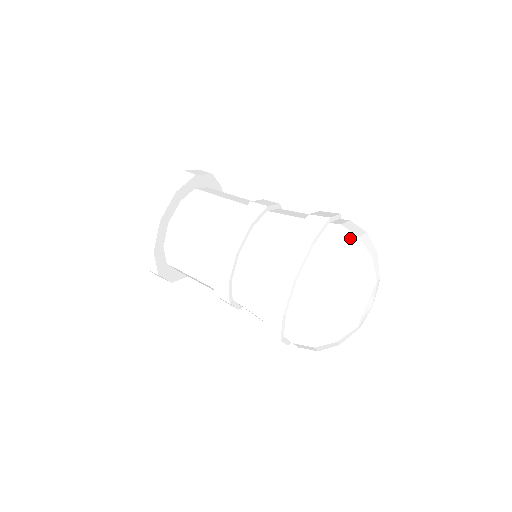
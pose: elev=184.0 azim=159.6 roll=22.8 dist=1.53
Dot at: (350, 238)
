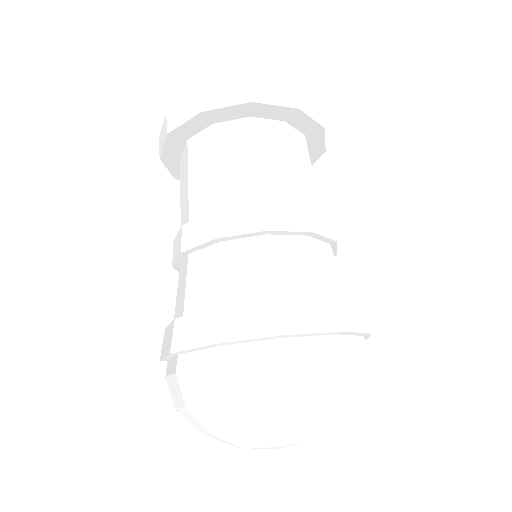
Dot at: (272, 385)
